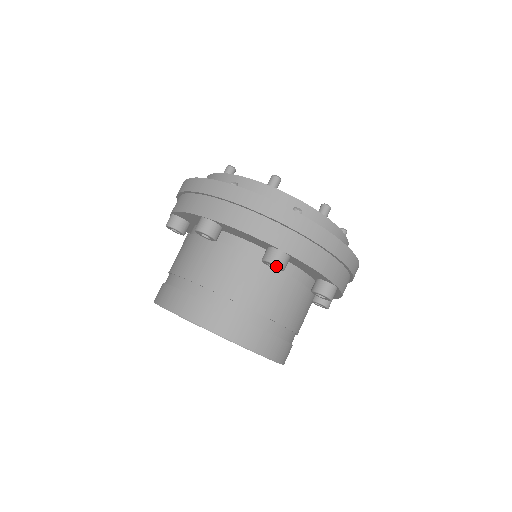
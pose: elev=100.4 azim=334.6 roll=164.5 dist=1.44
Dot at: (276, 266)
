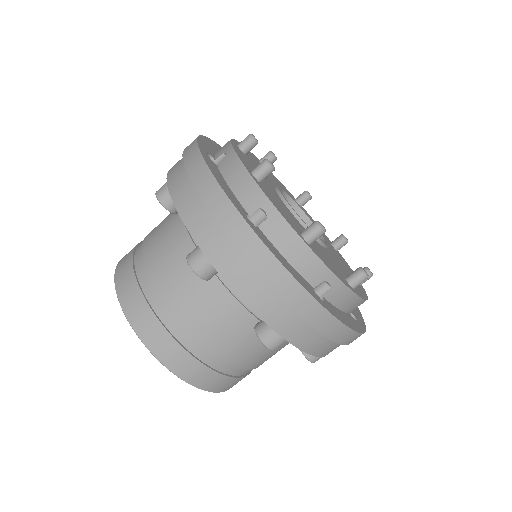
Dot at: (268, 346)
